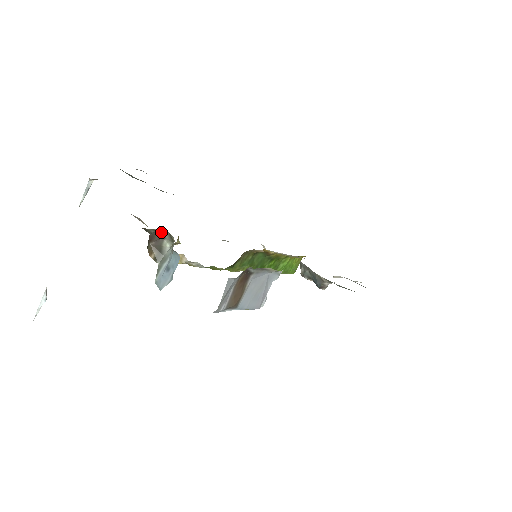
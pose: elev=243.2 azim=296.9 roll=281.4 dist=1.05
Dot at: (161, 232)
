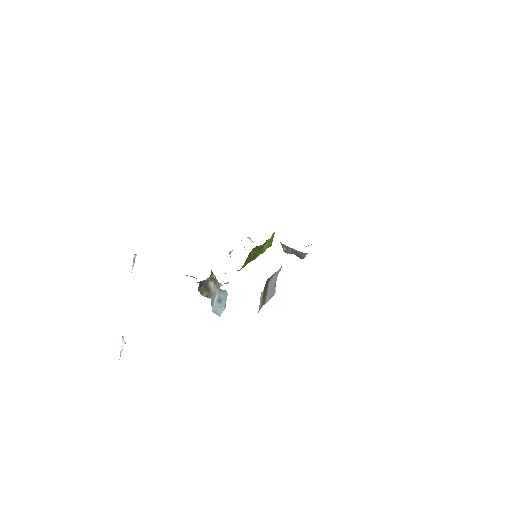
Dot at: (207, 279)
